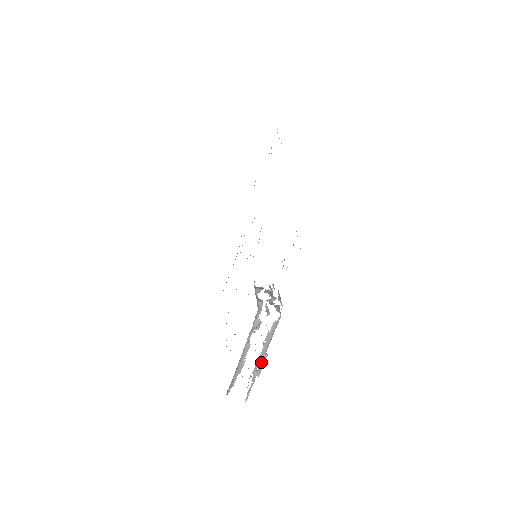
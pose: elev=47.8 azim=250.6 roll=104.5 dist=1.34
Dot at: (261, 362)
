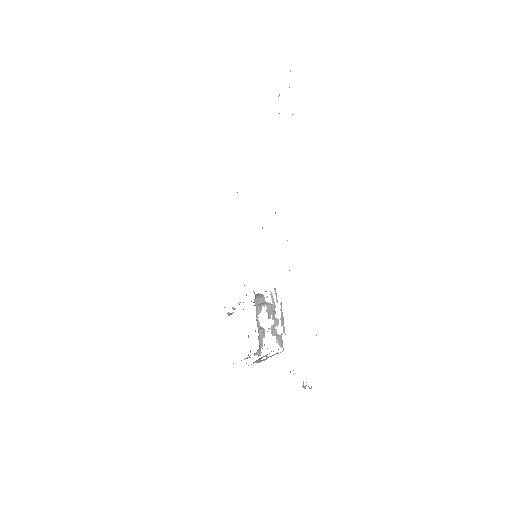
Dot at: (261, 360)
